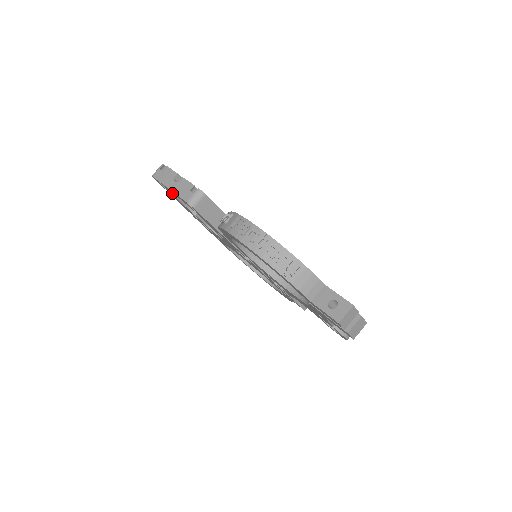
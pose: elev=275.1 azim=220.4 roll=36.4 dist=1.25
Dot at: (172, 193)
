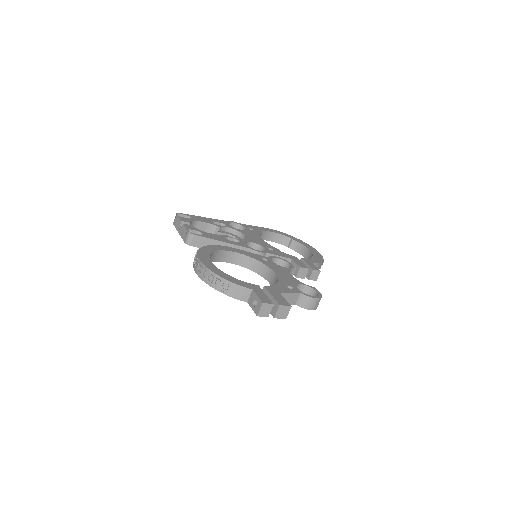
Dot at: occluded
